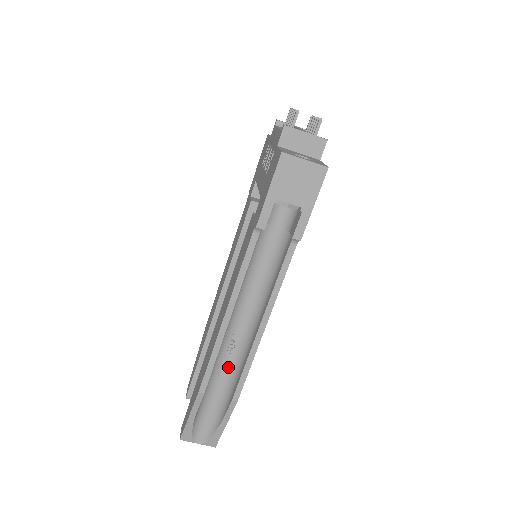
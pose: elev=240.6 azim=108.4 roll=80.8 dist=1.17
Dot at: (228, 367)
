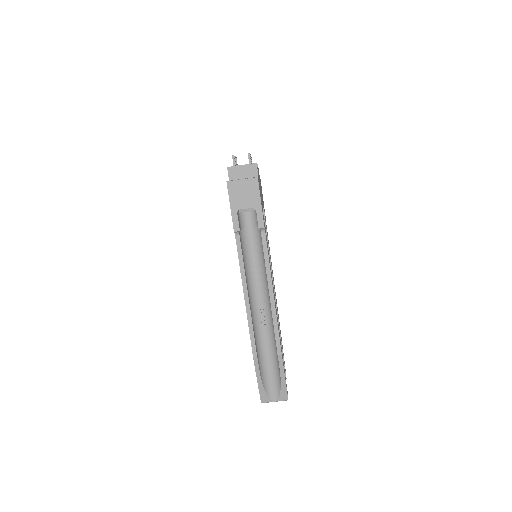
Dot at: (267, 335)
